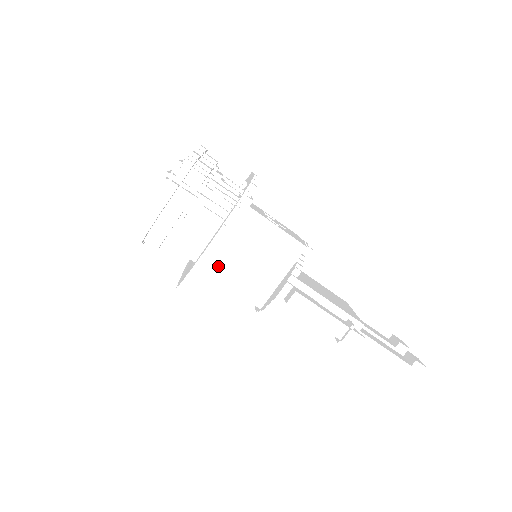
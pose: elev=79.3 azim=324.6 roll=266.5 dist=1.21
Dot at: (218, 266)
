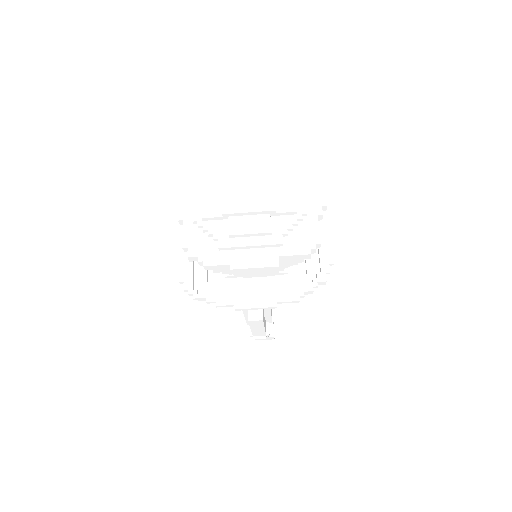
Dot at: occluded
